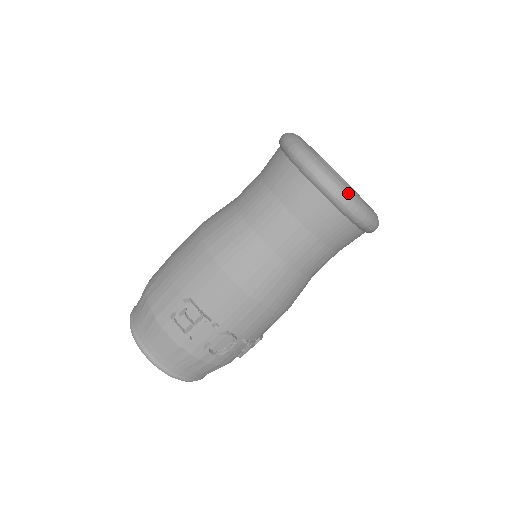
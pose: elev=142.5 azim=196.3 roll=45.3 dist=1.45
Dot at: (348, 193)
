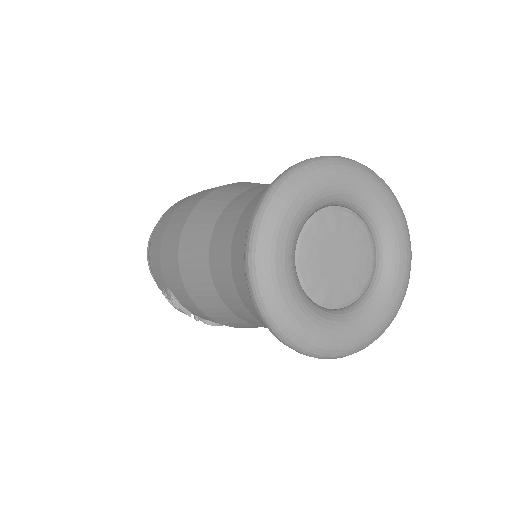
Dot at: (305, 347)
